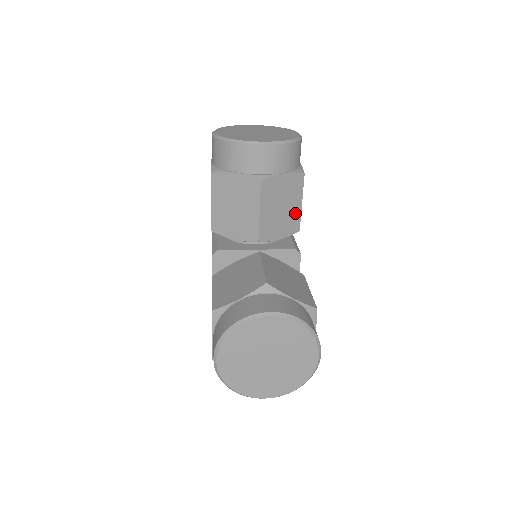
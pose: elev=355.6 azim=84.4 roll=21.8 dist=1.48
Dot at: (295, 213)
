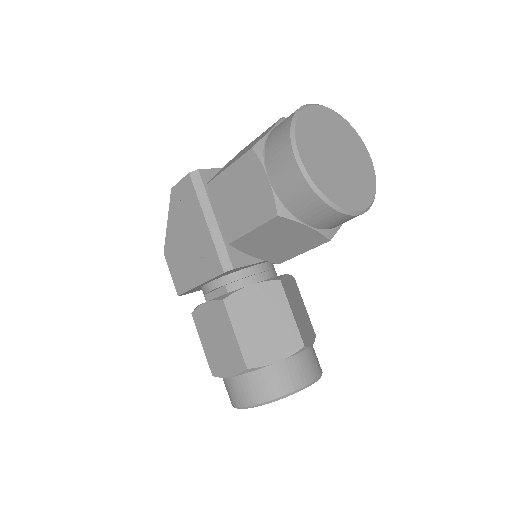
Dot at: occluded
